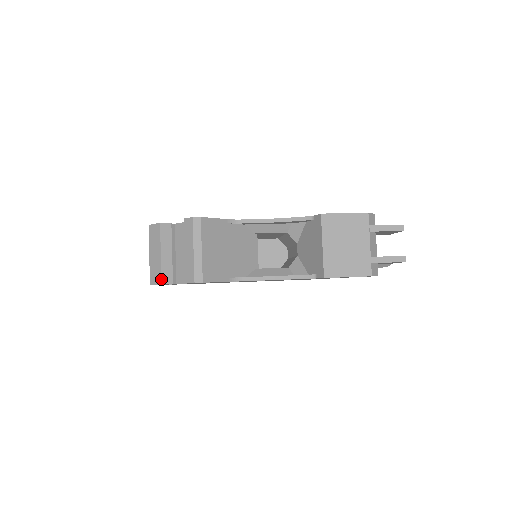
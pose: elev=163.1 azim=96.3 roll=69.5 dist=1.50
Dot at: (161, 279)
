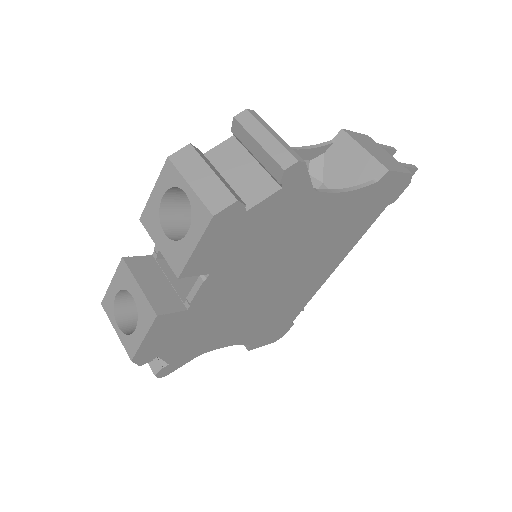
Dot at: (233, 195)
